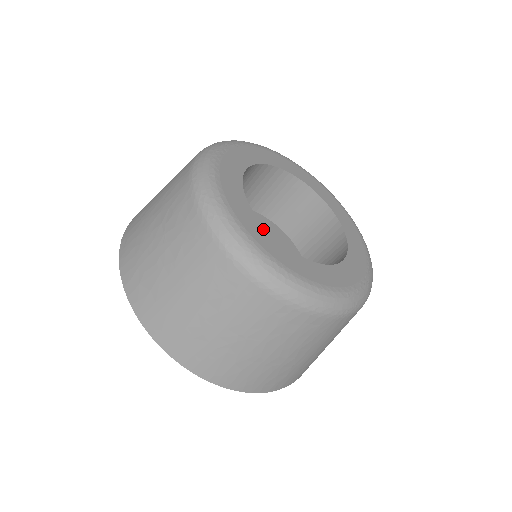
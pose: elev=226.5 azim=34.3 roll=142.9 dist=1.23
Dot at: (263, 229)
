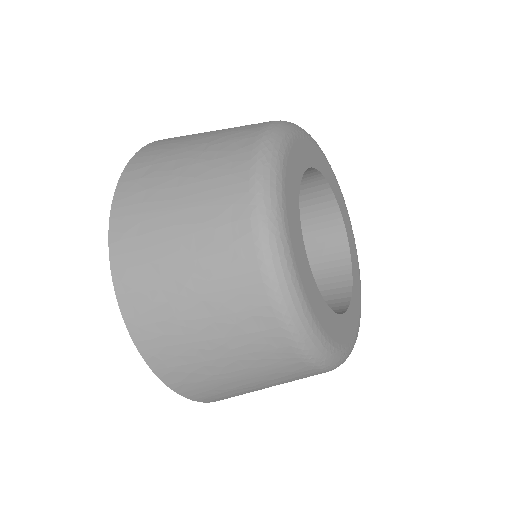
Dot at: (298, 215)
